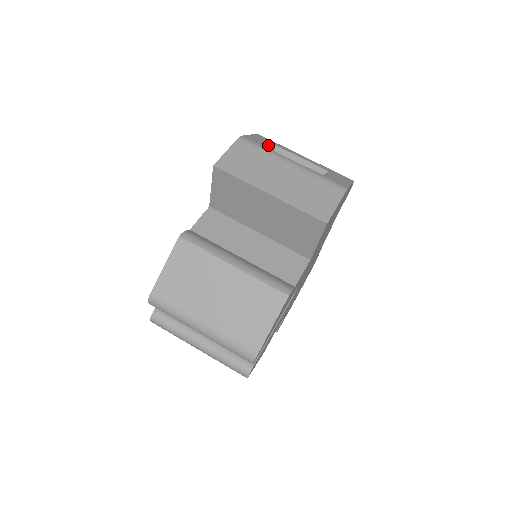
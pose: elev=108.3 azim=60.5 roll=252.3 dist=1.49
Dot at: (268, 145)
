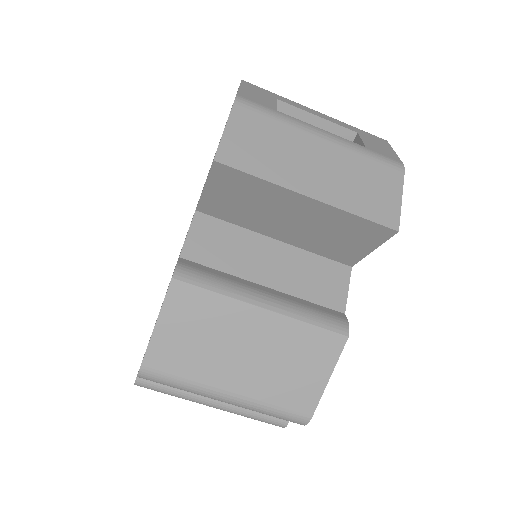
Dot at: (273, 104)
